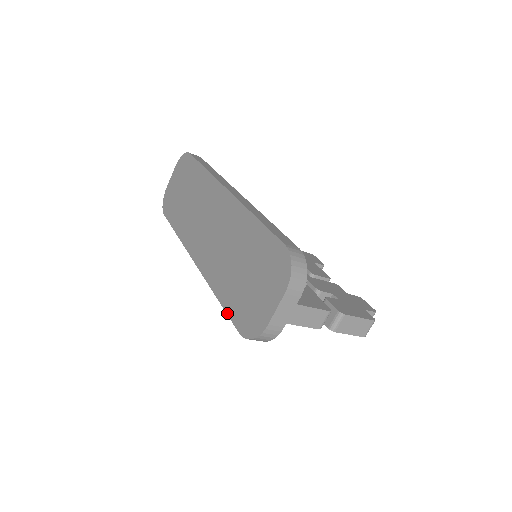
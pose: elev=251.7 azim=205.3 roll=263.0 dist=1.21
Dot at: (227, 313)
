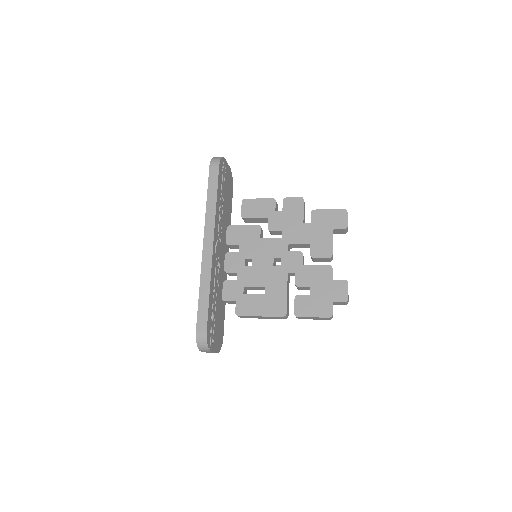
Dot at: occluded
